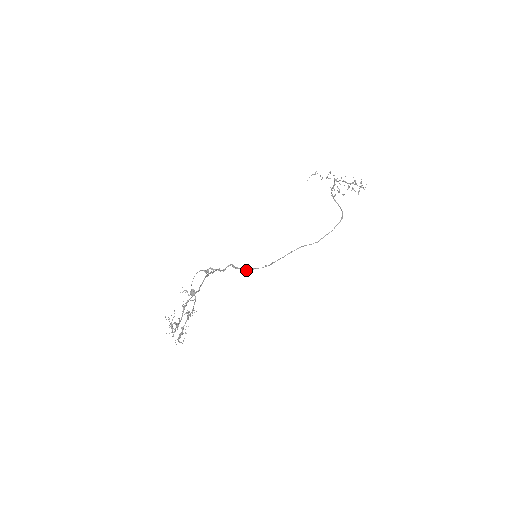
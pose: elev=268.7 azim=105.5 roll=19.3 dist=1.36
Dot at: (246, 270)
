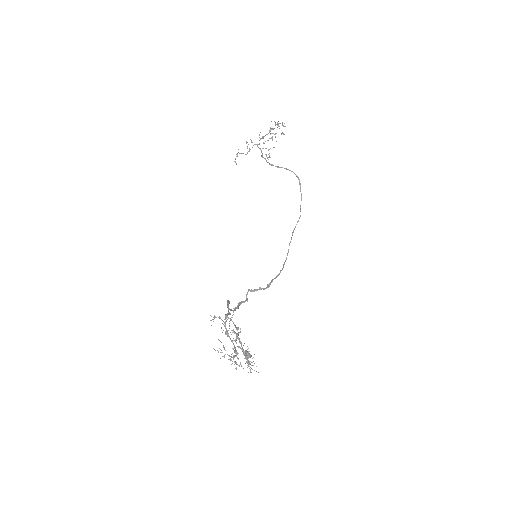
Dot at: occluded
